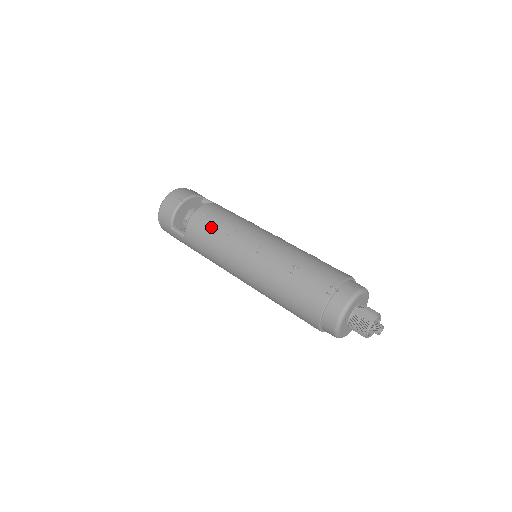
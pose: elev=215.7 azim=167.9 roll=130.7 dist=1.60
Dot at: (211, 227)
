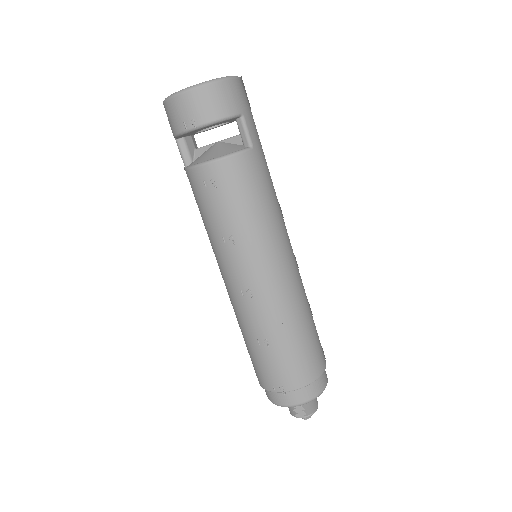
Dot at: (212, 209)
